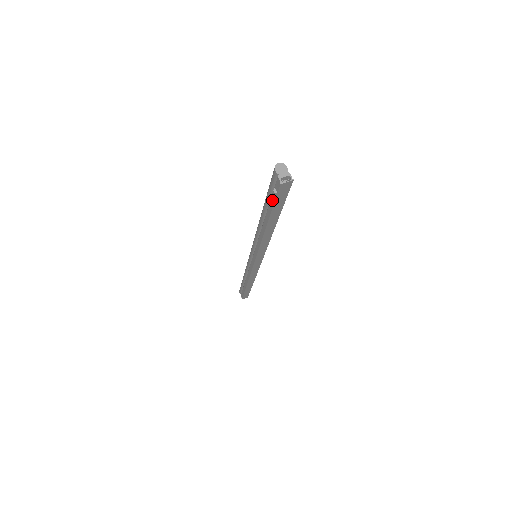
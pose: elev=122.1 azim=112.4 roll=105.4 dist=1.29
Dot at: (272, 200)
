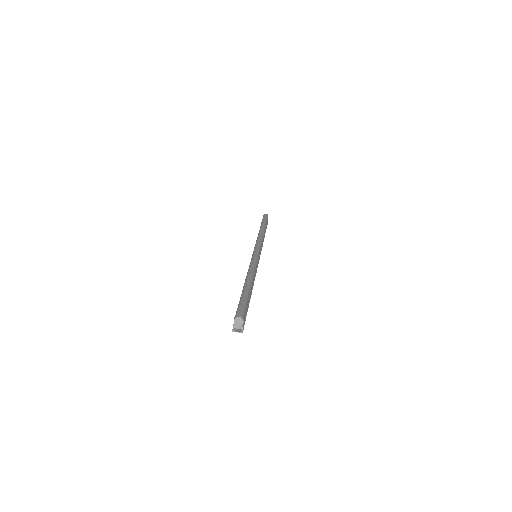
Dot at: occluded
